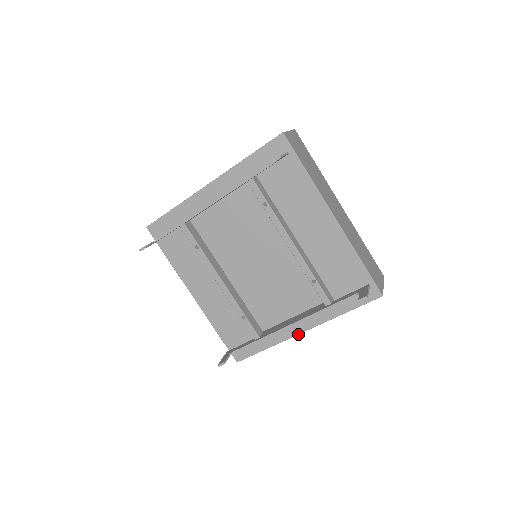
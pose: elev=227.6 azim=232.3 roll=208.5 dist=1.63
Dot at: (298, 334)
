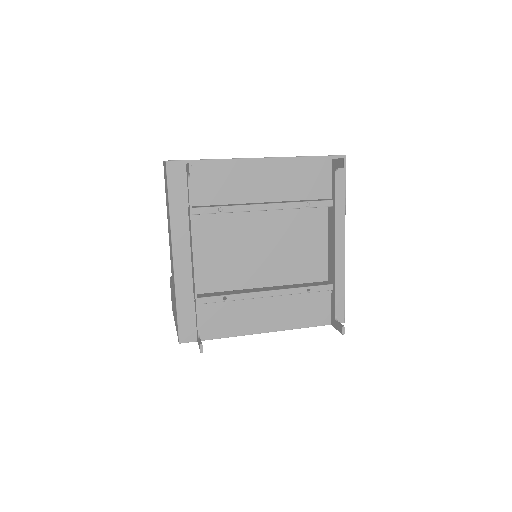
Dot at: occluded
